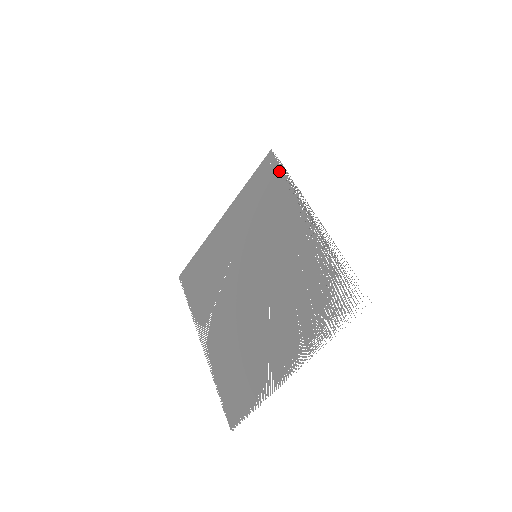
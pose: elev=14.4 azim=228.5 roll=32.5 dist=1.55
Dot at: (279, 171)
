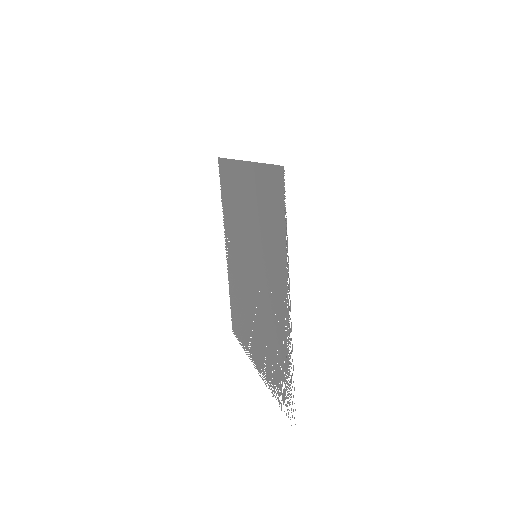
Dot at: (282, 211)
